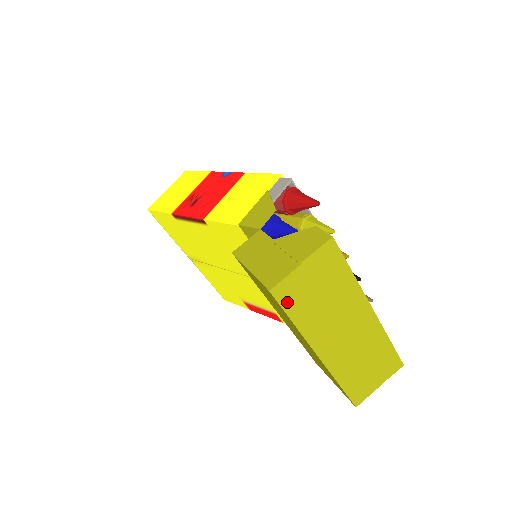
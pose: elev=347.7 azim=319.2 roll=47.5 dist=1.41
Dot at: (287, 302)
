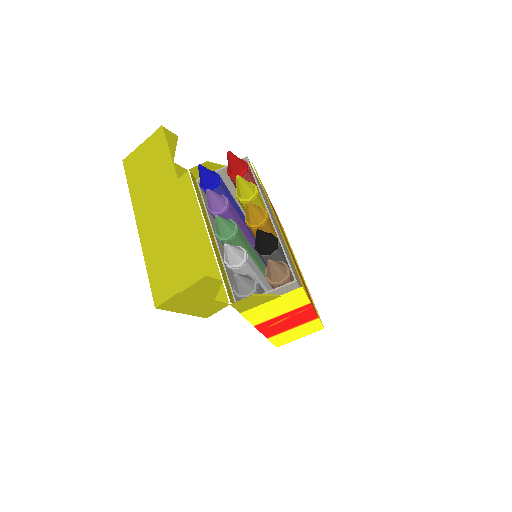
Dot at: (129, 171)
